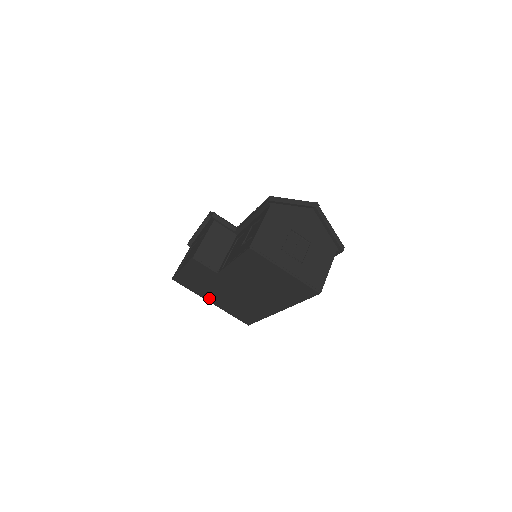
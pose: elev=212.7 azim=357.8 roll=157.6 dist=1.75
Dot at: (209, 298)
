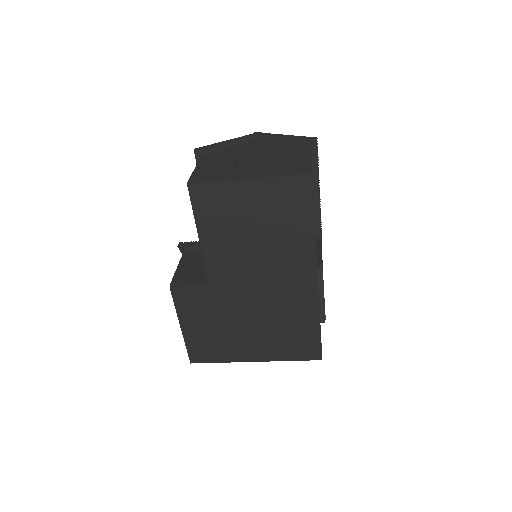
Dot at: (245, 353)
